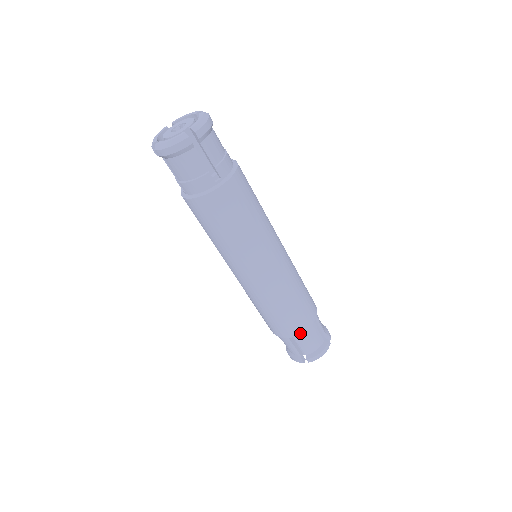
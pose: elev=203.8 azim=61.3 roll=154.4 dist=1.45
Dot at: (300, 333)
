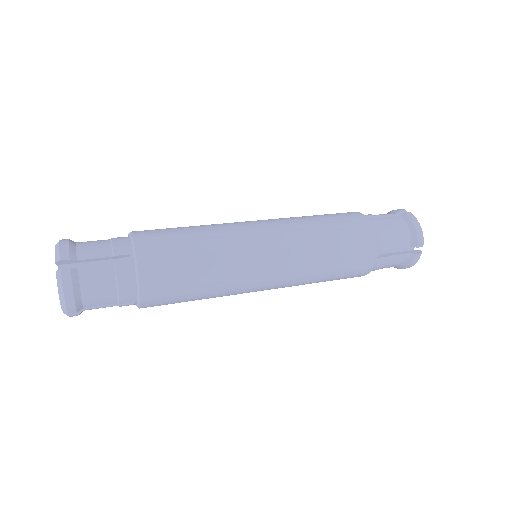
Dot at: (360, 276)
